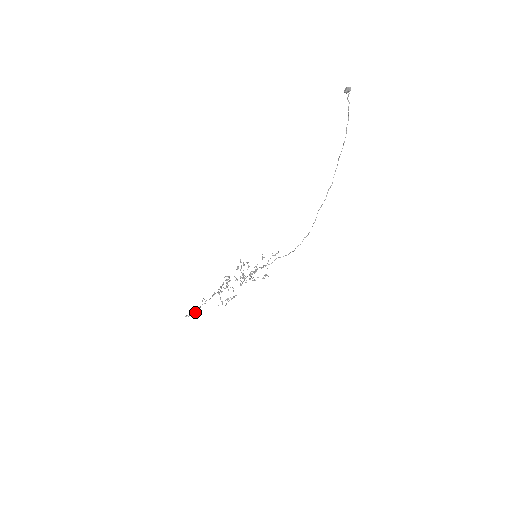
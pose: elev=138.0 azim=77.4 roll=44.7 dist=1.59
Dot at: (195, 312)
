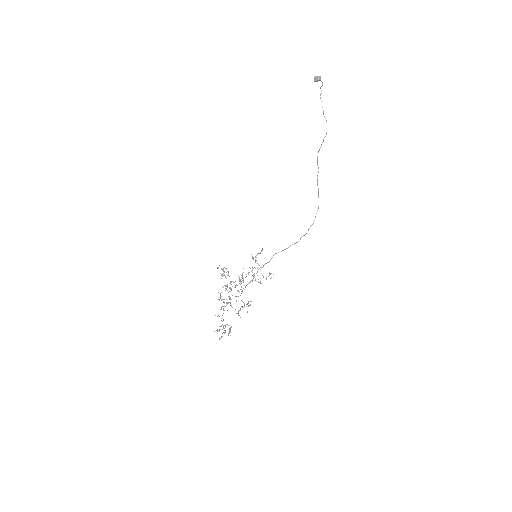
Dot at: (229, 331)
